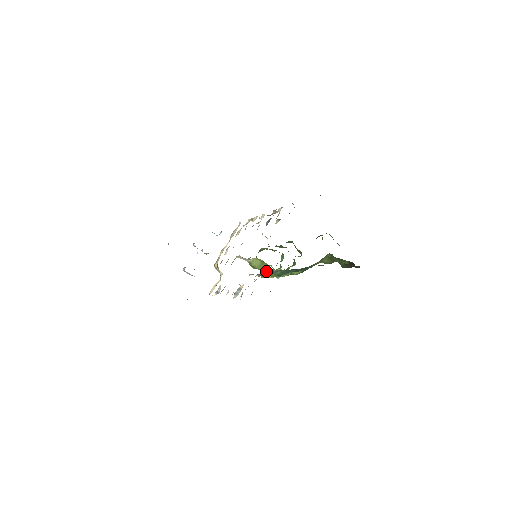
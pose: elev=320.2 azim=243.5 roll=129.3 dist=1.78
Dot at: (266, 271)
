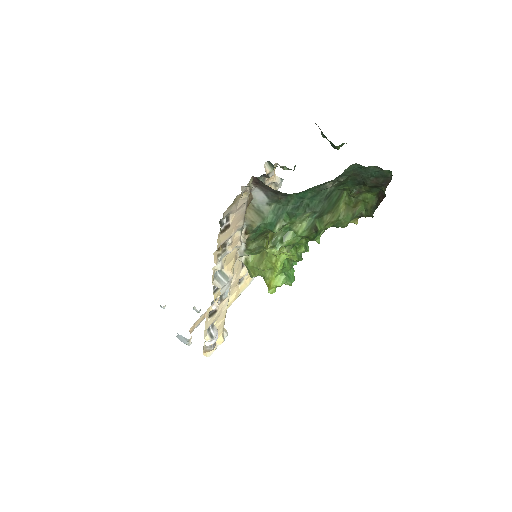
Dot at: (270, 272)
